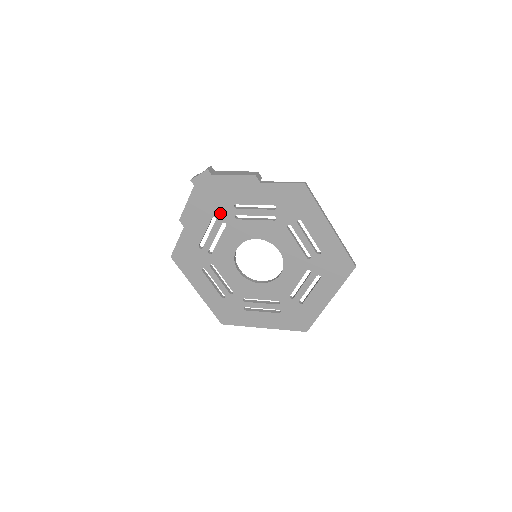
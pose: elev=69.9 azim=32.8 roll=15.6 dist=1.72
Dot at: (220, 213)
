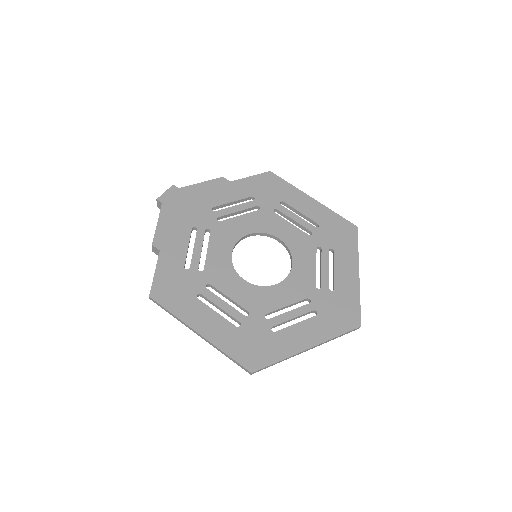
Dot at: (199, 221)
